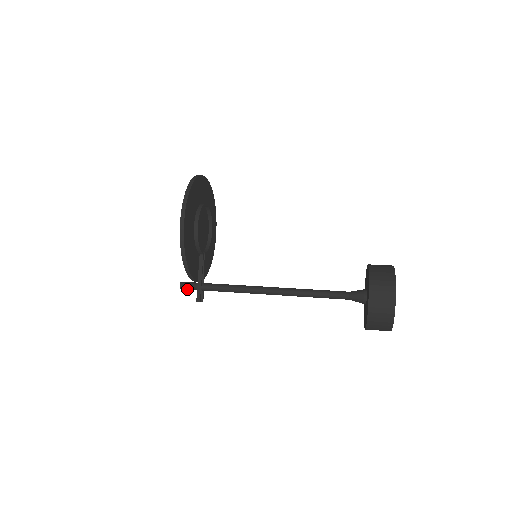
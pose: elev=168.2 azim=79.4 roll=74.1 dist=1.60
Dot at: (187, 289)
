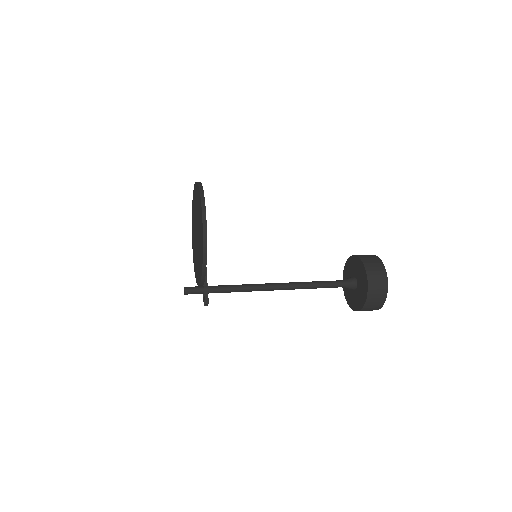
Dot at: occluded
